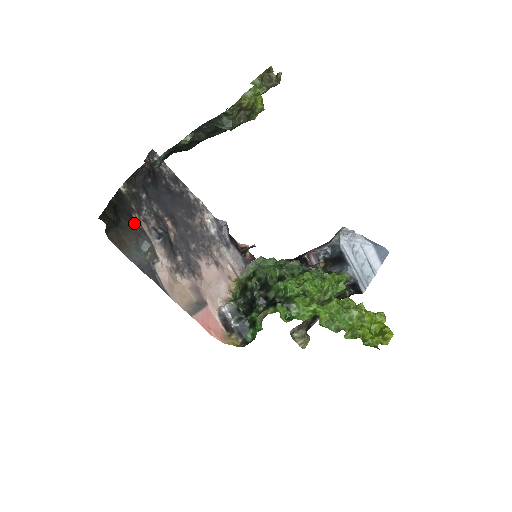
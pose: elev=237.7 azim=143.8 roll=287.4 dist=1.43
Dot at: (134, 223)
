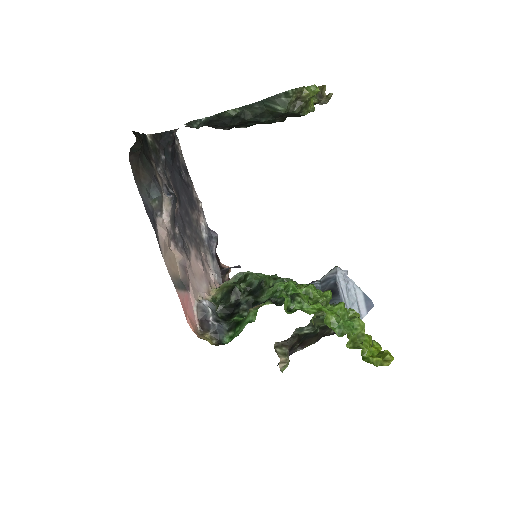
Dot at: (152, 167)
